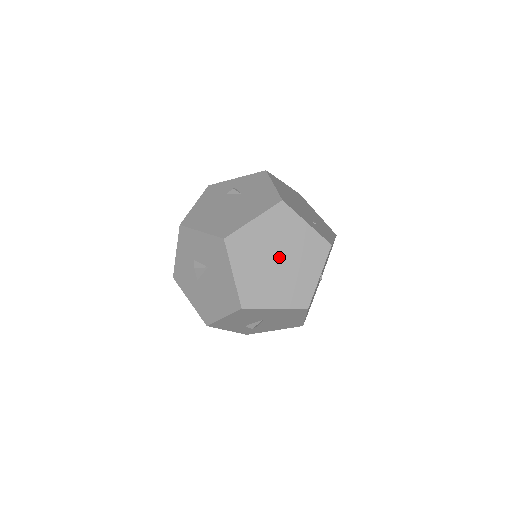
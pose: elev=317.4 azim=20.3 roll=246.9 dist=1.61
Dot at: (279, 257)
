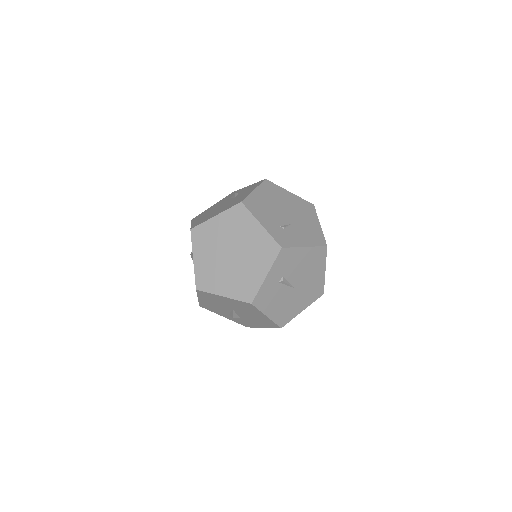
Dot at: (232, 251)
